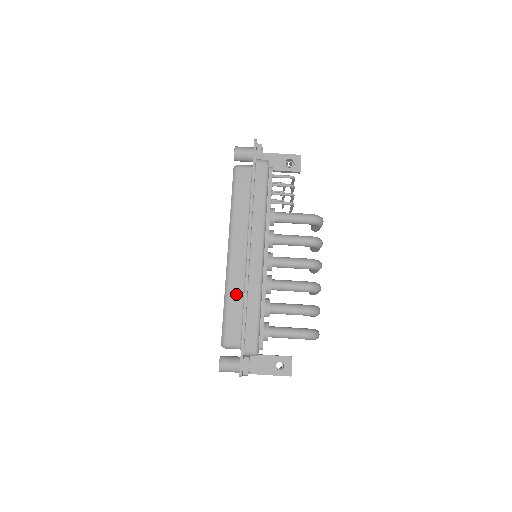
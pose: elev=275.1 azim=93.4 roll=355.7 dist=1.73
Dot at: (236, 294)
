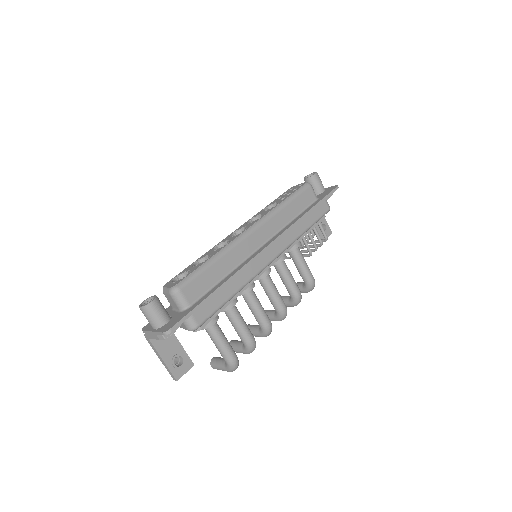
Dot at: (226, 264)
